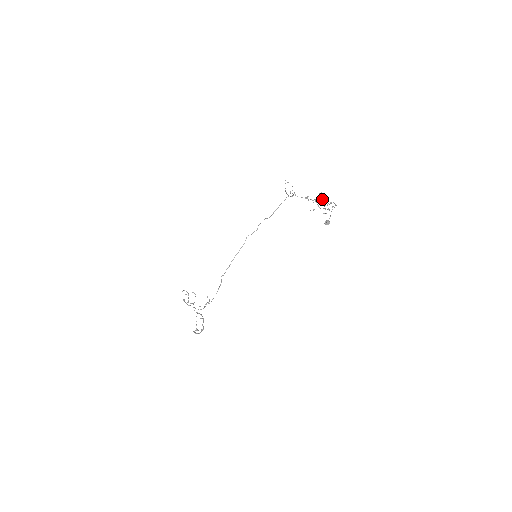
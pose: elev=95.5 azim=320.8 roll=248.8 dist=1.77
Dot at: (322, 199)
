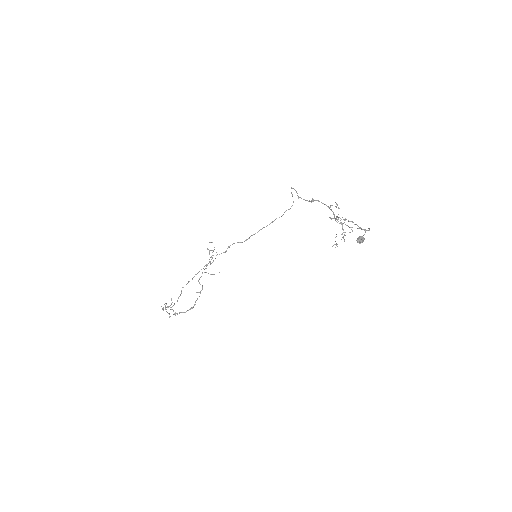
Dot at: (340, 223)
